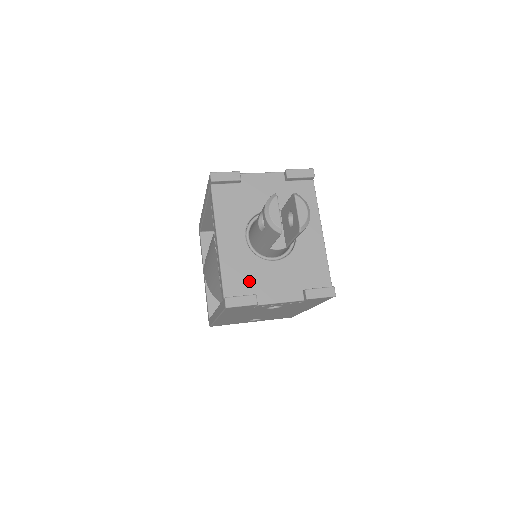
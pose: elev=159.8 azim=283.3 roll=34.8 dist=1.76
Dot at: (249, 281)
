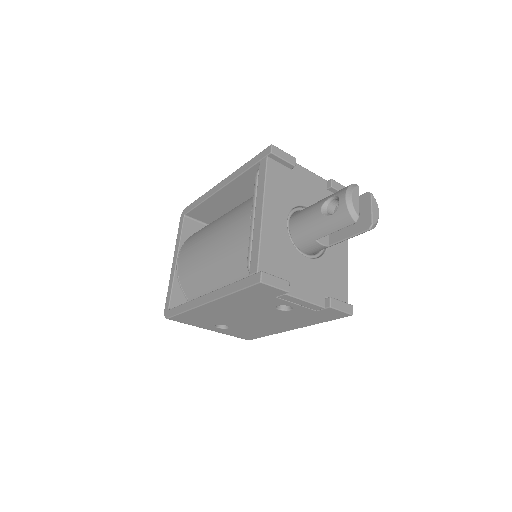
Dot at: (283, 266)
